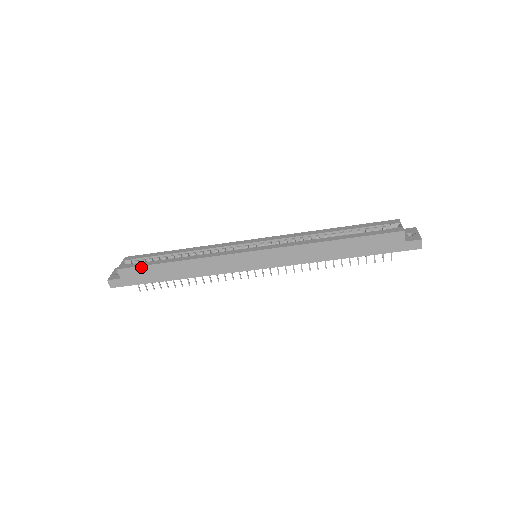
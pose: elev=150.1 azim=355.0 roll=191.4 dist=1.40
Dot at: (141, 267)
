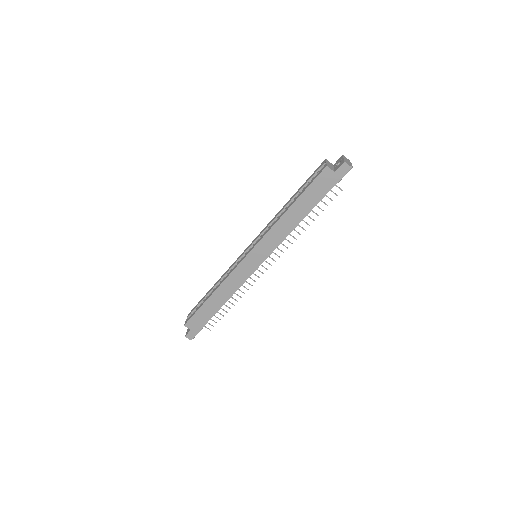
Dot at: (195, 314)
